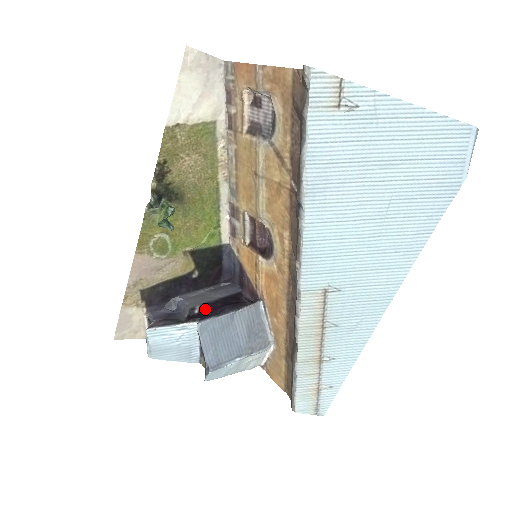
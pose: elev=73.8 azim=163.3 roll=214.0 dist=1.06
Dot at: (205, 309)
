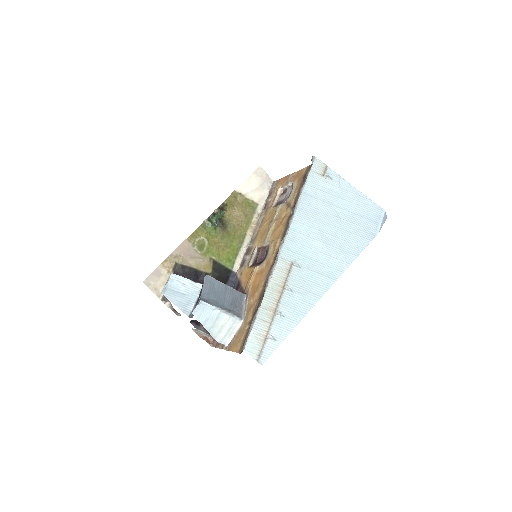
Dot at: occluded
